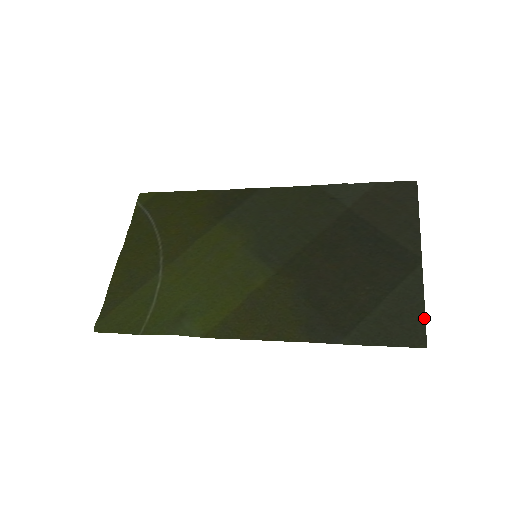
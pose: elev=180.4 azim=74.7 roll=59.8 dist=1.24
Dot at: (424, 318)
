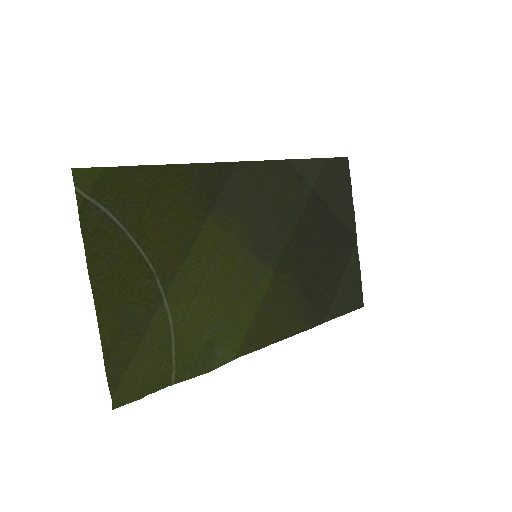
Dot at: (361, 285)
